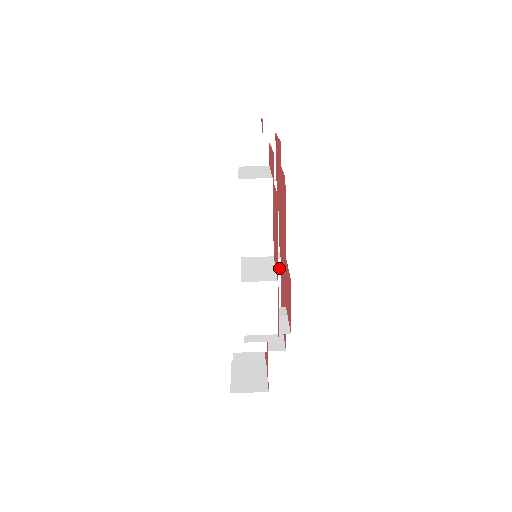
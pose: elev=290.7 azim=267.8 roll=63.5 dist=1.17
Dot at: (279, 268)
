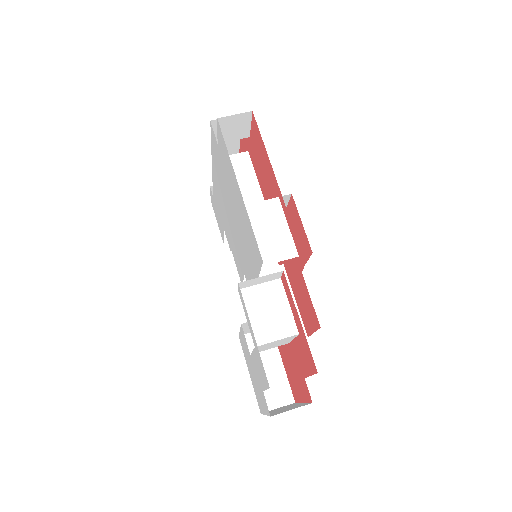
Dot at: occluded
